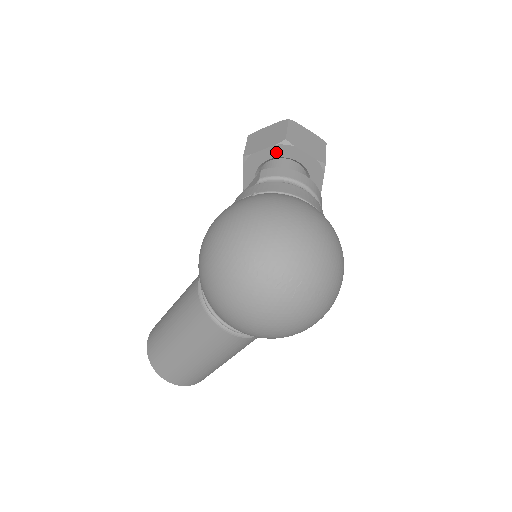
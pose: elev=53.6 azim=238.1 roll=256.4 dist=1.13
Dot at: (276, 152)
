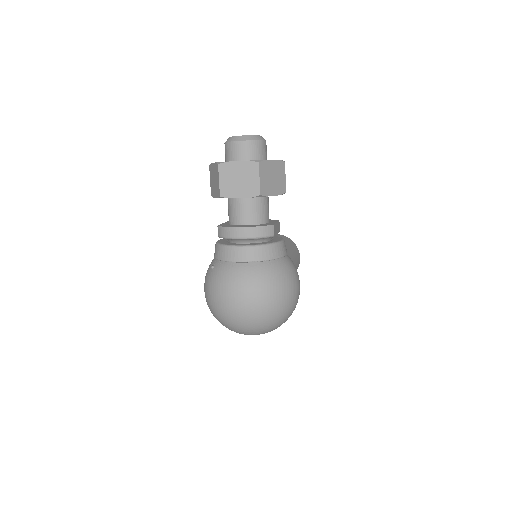
Dot at: occluded
